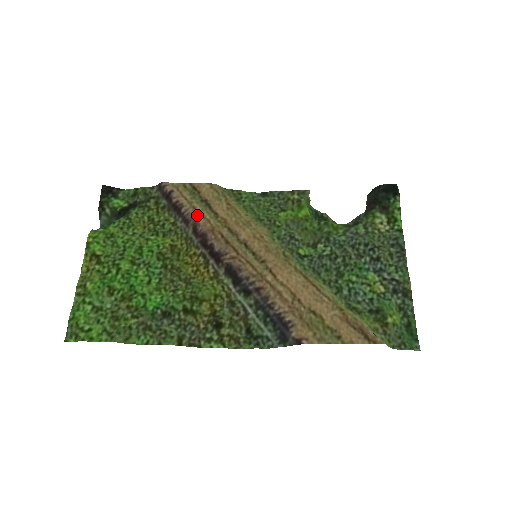
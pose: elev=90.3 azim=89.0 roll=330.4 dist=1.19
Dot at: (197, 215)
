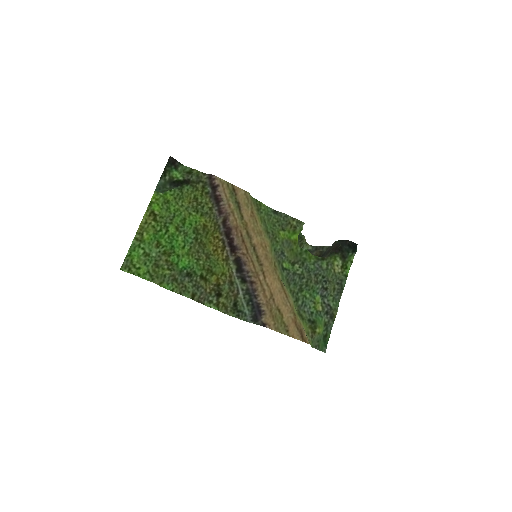
Dot at: (230, 212)
